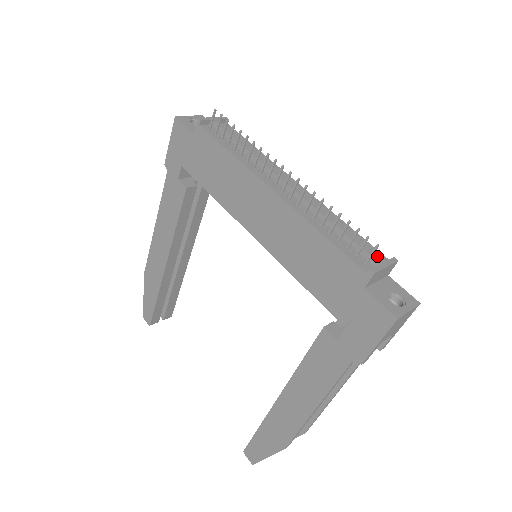
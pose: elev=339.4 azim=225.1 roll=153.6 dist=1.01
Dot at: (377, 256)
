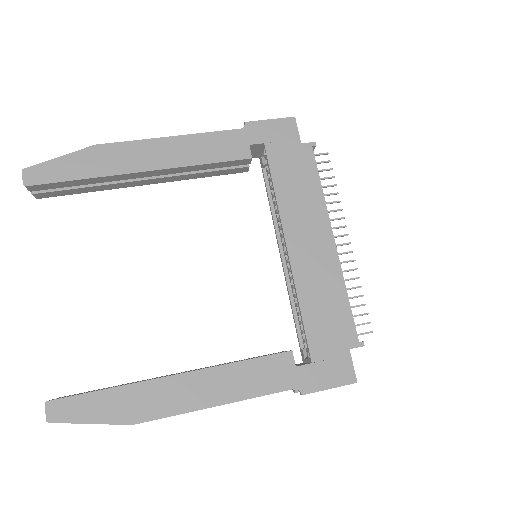
Dot at: occluded
